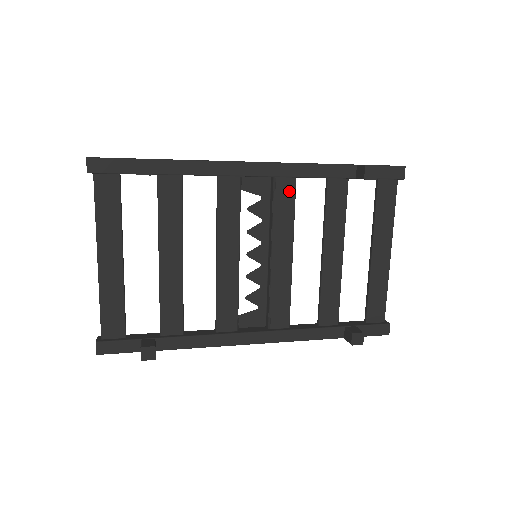
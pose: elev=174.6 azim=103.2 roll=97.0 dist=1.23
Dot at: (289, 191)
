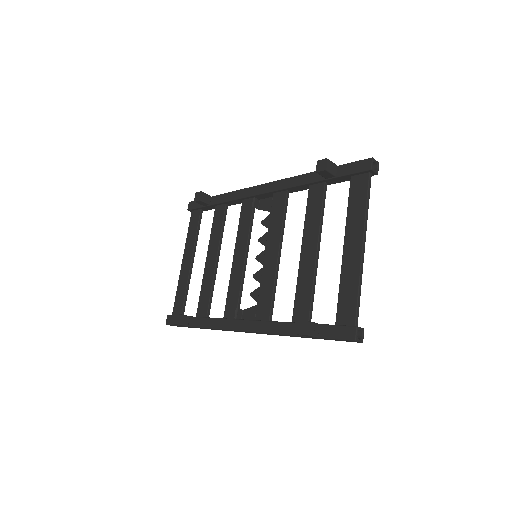
Dot at: (281, 202)
